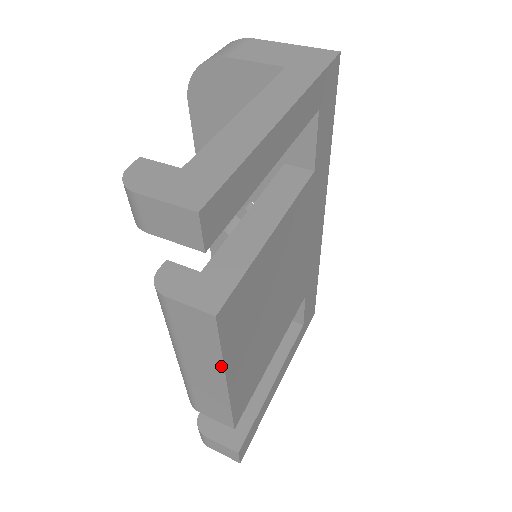
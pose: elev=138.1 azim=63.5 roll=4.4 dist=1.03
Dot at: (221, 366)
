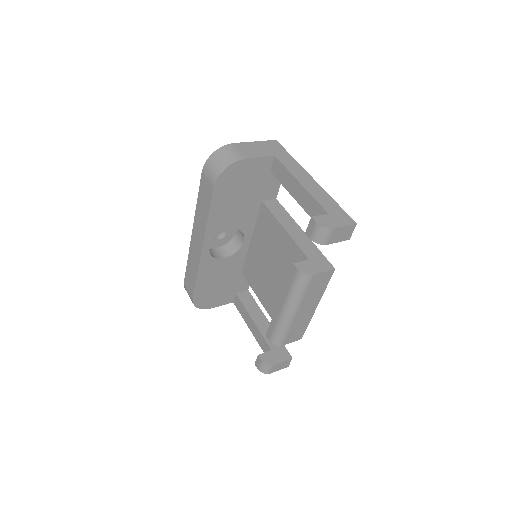
Dot at: (320, 298)
